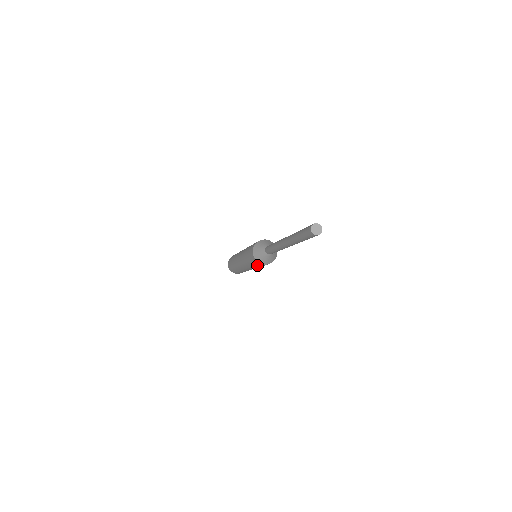
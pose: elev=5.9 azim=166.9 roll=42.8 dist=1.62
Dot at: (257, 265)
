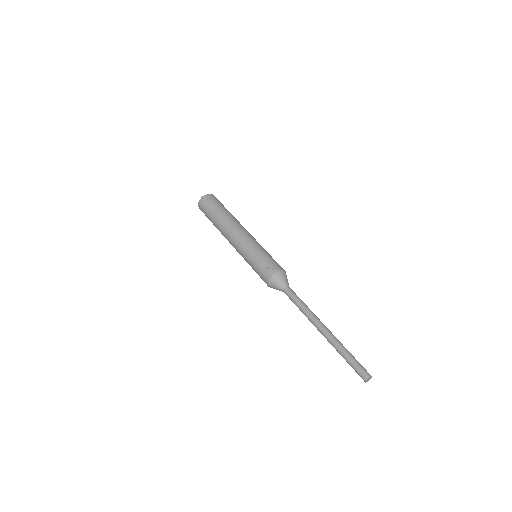
Dot at: occluded
